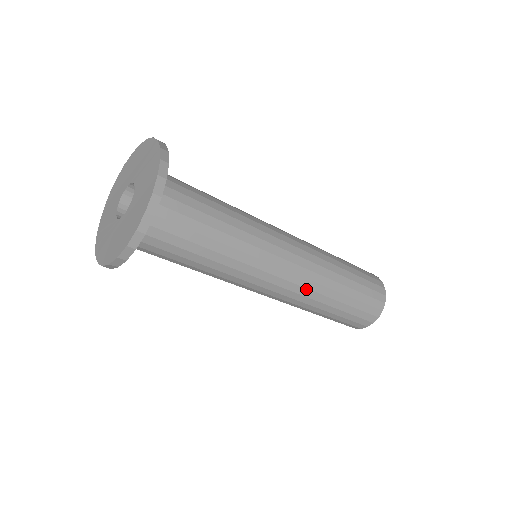
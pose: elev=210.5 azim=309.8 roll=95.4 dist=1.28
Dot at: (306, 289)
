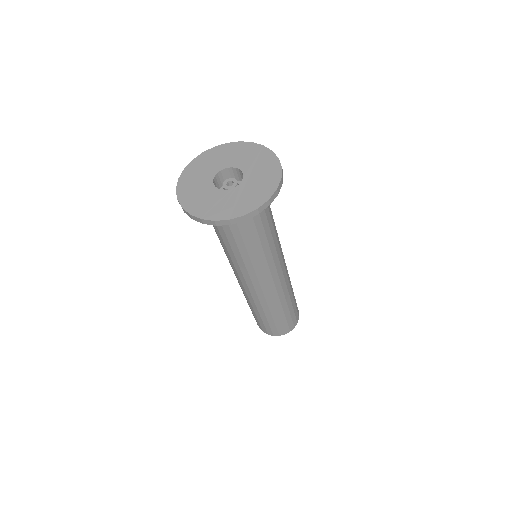
Dot at: occluded
